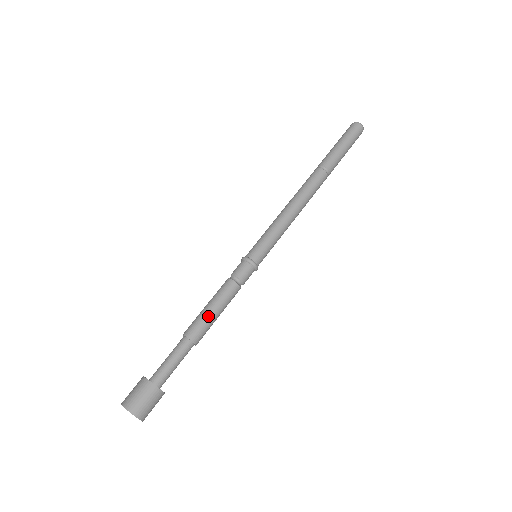
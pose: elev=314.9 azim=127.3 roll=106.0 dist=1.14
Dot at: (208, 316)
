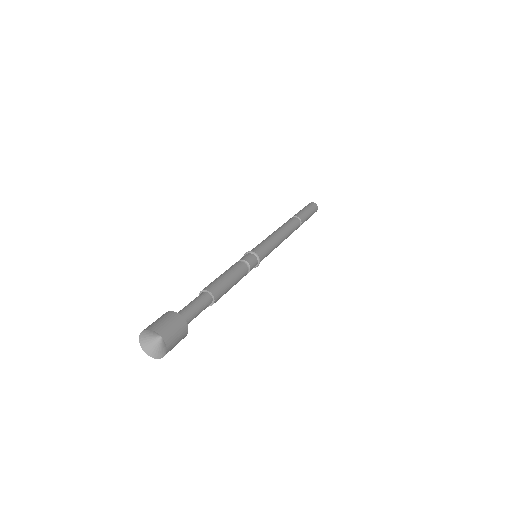
Dot at: (224, 279)
